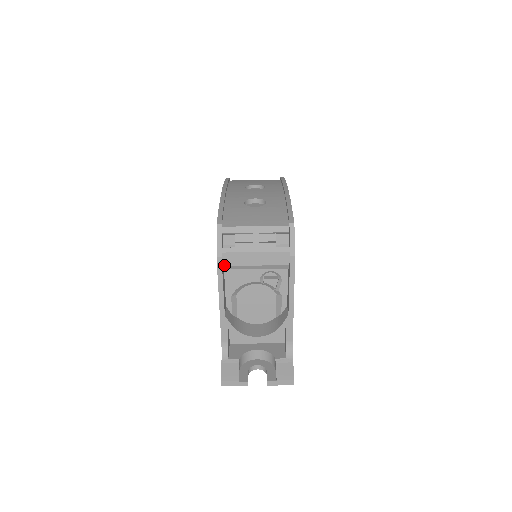
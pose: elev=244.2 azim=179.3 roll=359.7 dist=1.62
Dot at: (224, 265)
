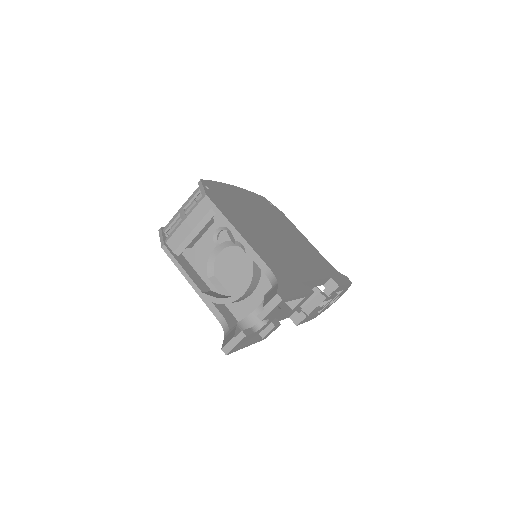
Dot at: (174, 251)
